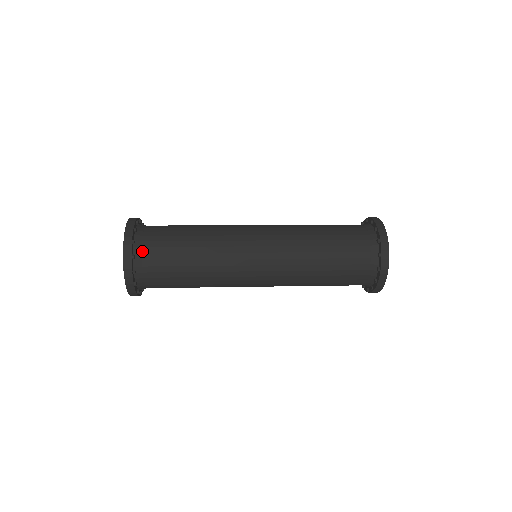
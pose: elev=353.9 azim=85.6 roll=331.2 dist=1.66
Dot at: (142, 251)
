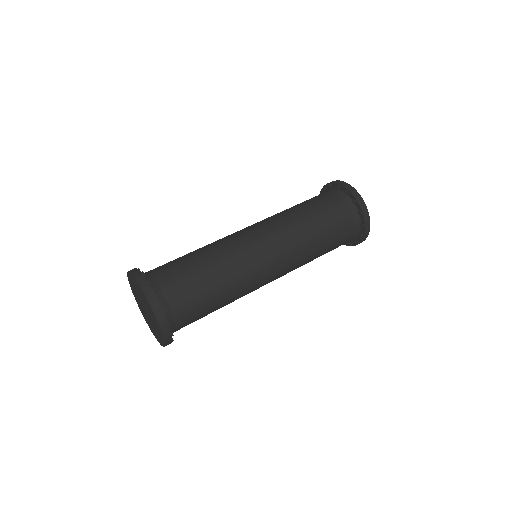
Dot at: (160, 288)
